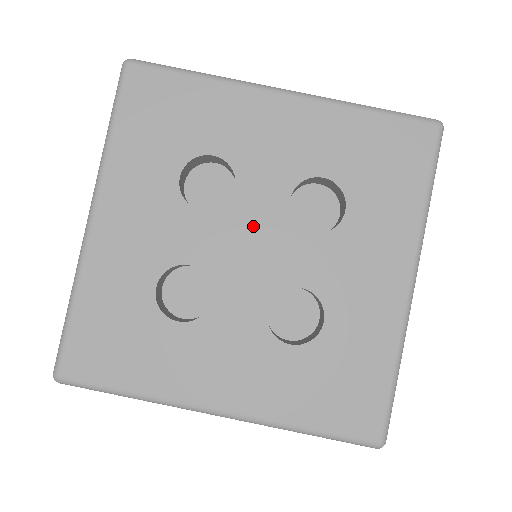
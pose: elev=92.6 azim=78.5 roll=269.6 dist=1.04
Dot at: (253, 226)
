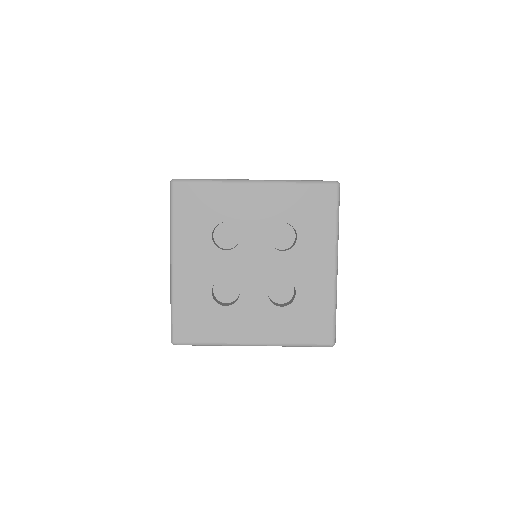
Dot at: (253, 253)
